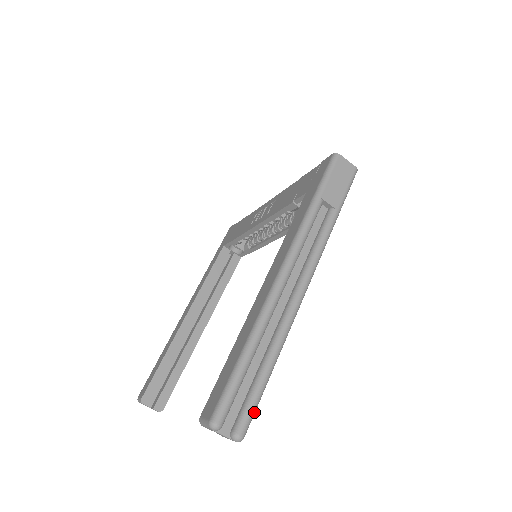
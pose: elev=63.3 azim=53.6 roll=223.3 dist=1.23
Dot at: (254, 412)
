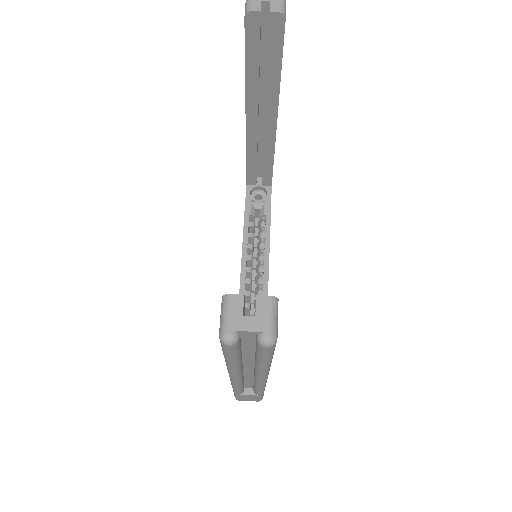
Dot at: occluded
